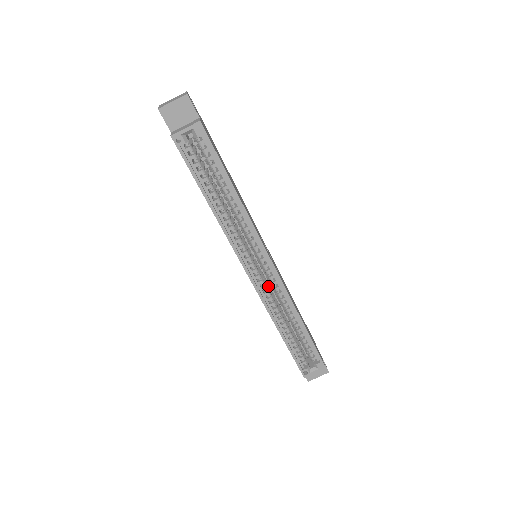
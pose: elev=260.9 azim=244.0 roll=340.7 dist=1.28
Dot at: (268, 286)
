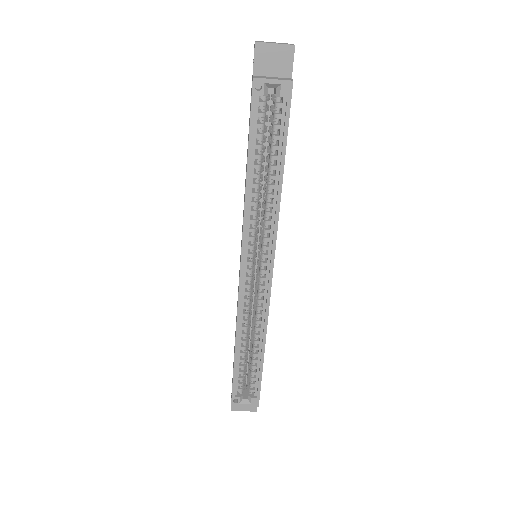
Dot at: (252, 293)
